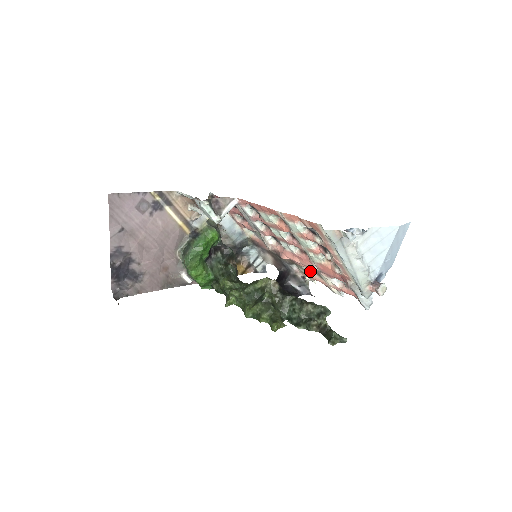
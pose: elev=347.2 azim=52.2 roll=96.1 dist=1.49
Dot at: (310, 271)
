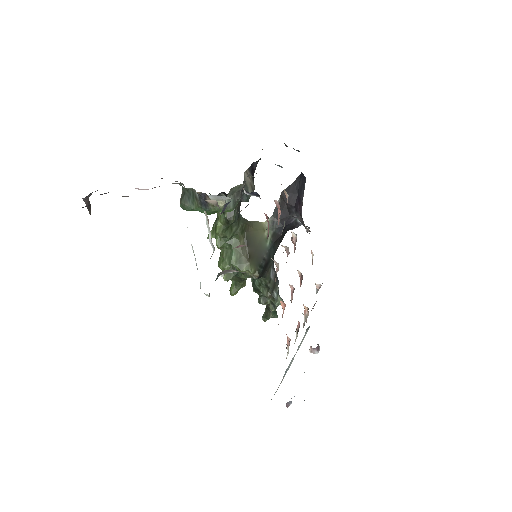
Dot at: (311, 251)
